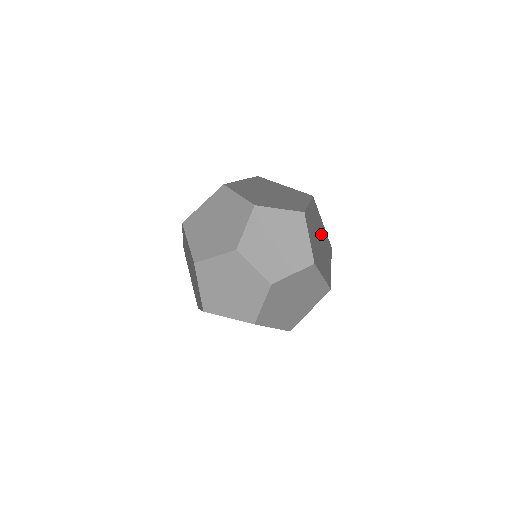
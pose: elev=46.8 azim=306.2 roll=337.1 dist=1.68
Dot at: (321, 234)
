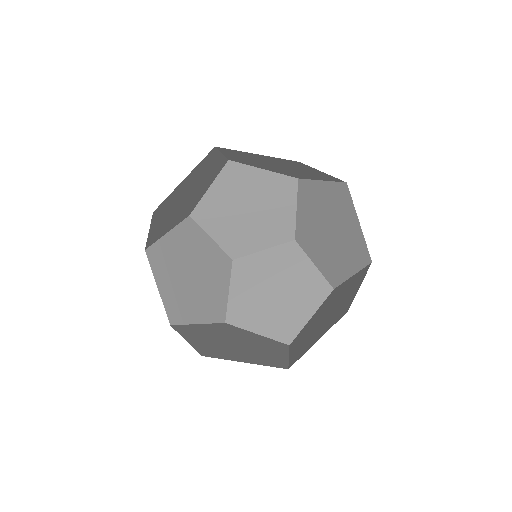
Dot at: (345, 231)
